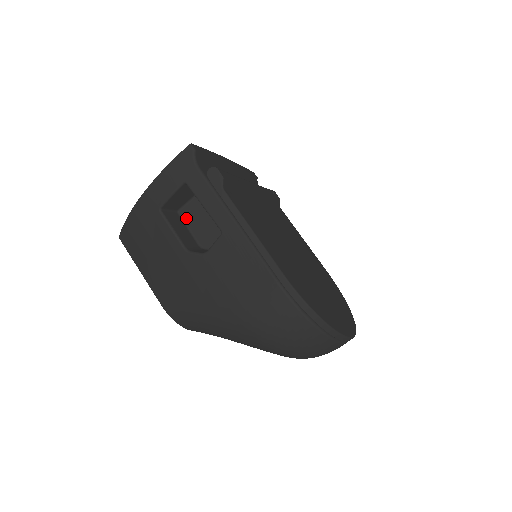
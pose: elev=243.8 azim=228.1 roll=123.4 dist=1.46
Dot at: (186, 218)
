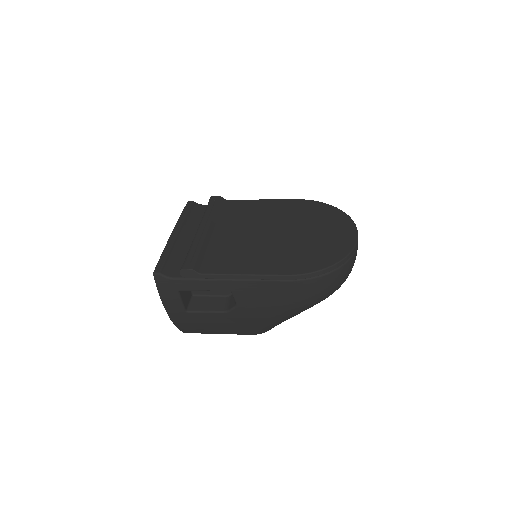
Dot at: (201, 293)
